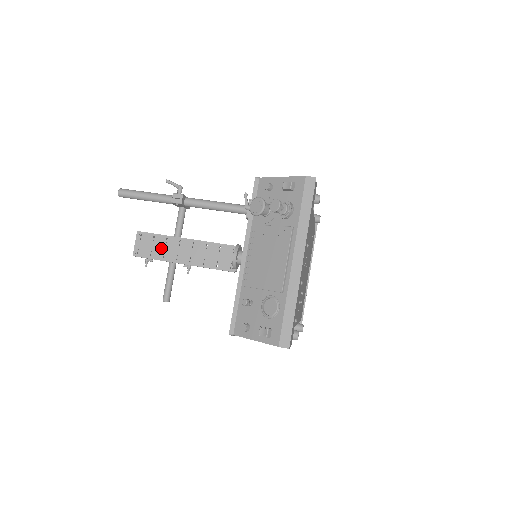
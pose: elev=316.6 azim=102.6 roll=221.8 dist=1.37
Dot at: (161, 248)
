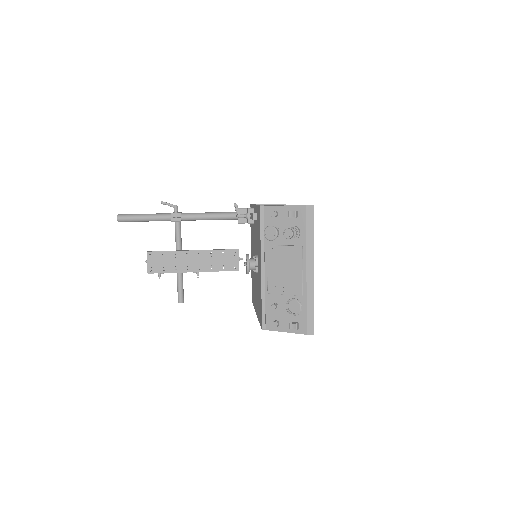
Dot at: (172, 262)
